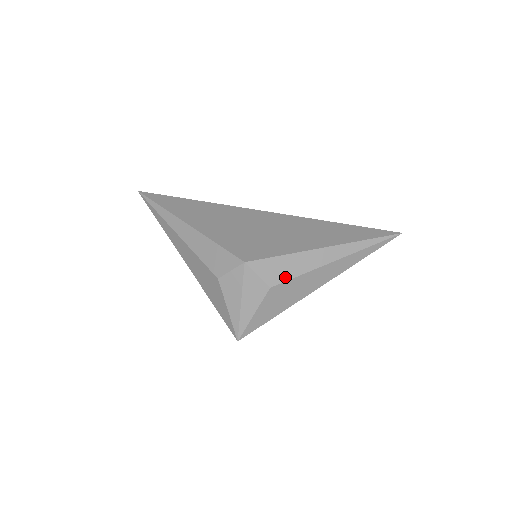
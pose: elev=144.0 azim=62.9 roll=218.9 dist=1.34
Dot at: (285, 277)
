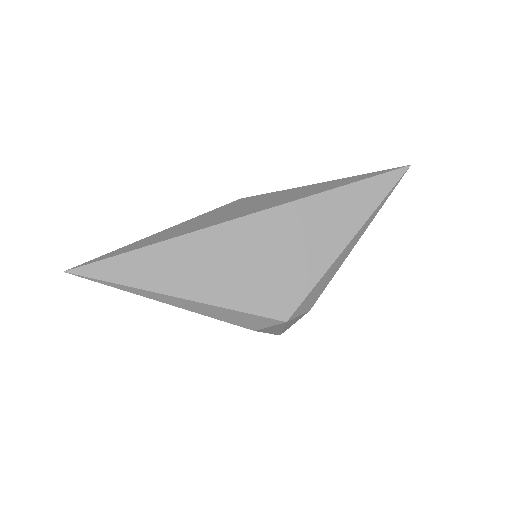
Dot at: (319, 294)
